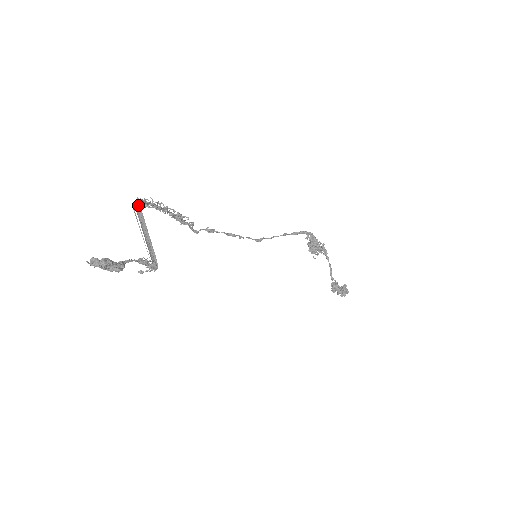
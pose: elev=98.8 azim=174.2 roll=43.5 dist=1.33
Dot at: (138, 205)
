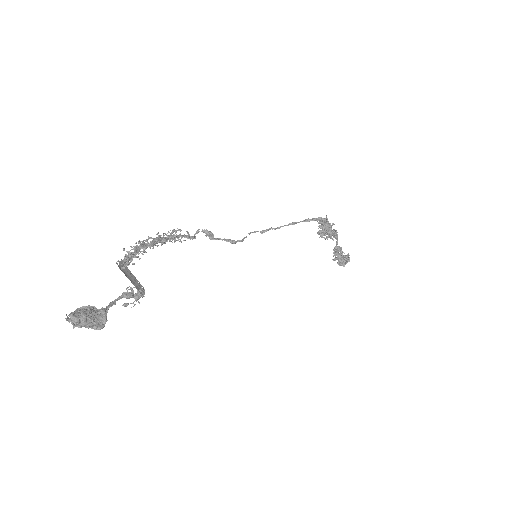
Dot at: (122, 265)
